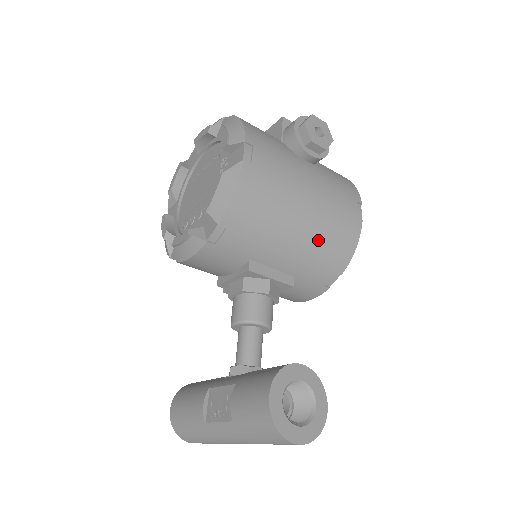
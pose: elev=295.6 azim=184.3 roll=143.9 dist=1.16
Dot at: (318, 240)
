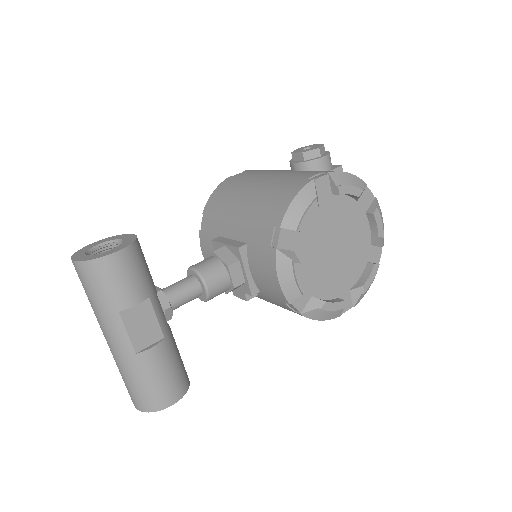
Dot at: (259, 202)
